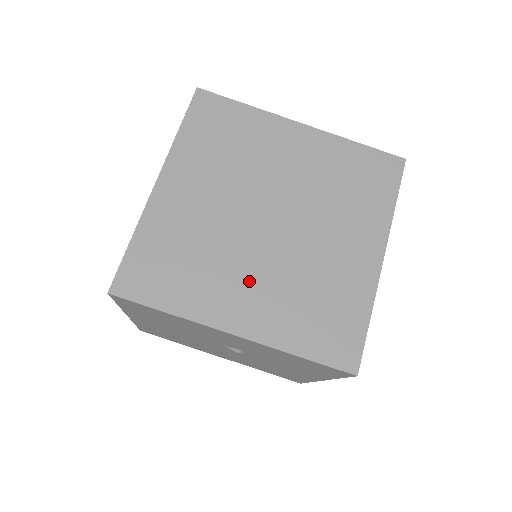
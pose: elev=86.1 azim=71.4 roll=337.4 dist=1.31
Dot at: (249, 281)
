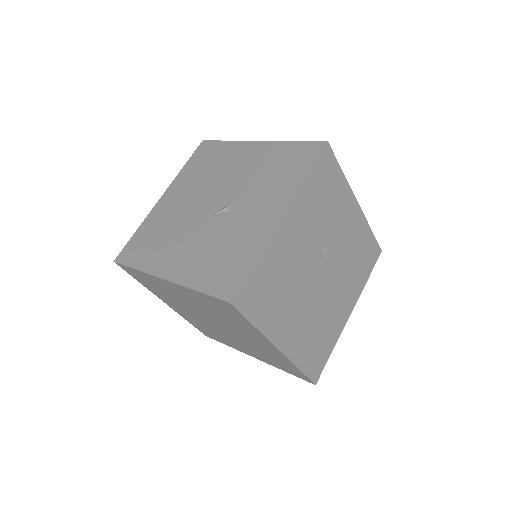
Dot at: (185, 311)
